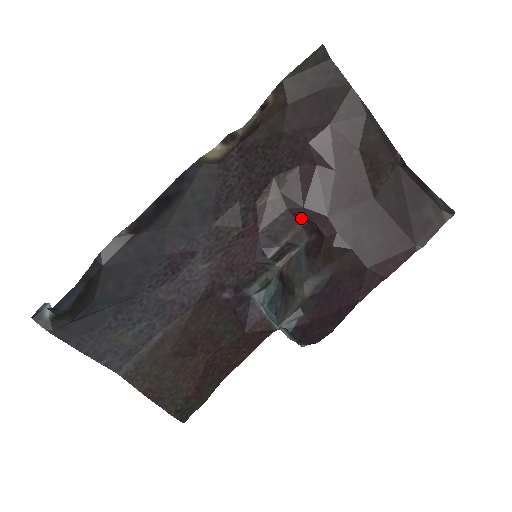
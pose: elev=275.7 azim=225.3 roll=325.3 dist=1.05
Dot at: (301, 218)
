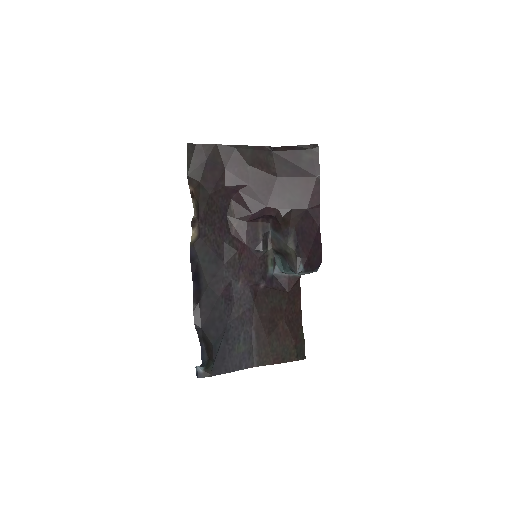
Dot at: (257, 219)
